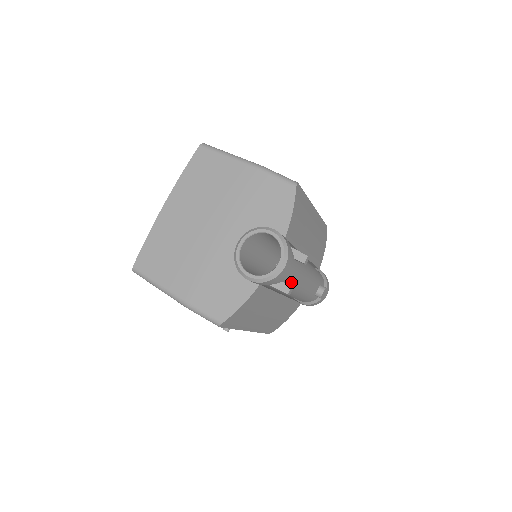
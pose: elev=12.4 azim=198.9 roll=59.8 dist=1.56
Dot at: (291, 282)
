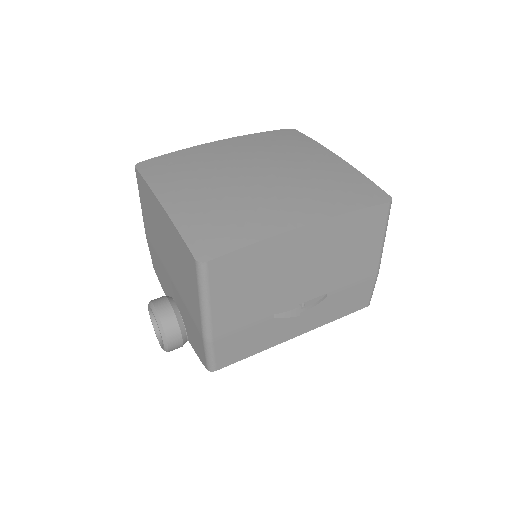
Dot at: occluded
